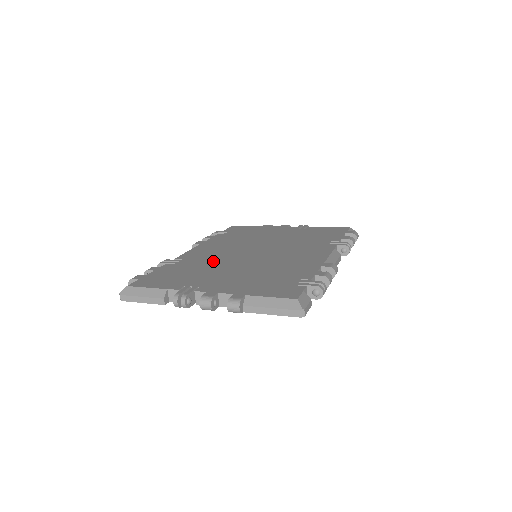
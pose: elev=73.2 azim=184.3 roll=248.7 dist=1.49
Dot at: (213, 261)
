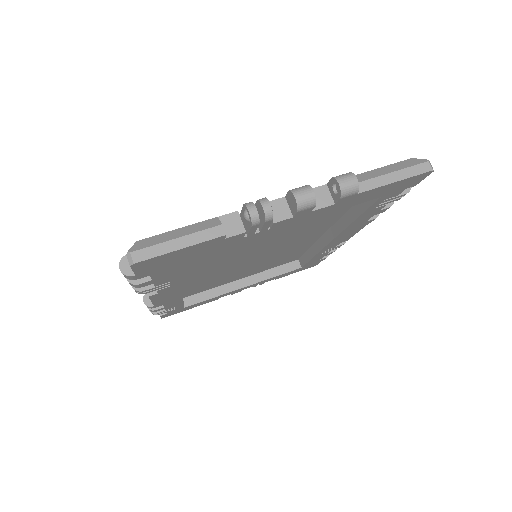
Dot at: occluded
